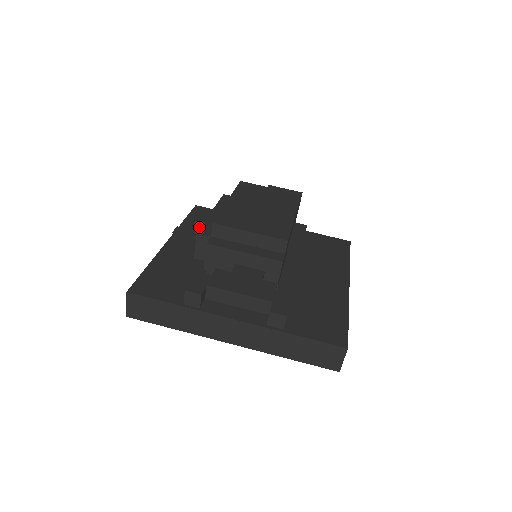
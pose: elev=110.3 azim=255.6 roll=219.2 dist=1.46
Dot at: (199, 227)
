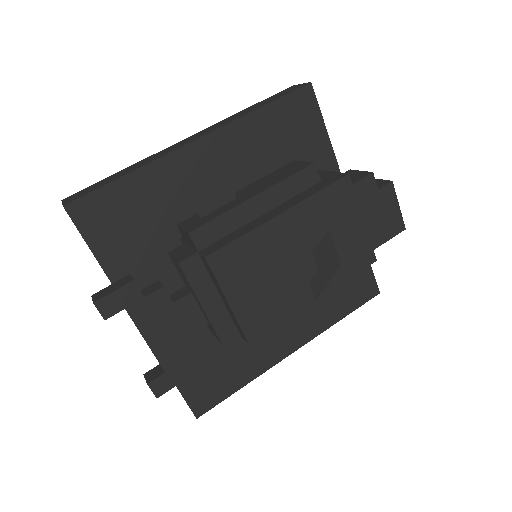
Dot at: (225, 192)
